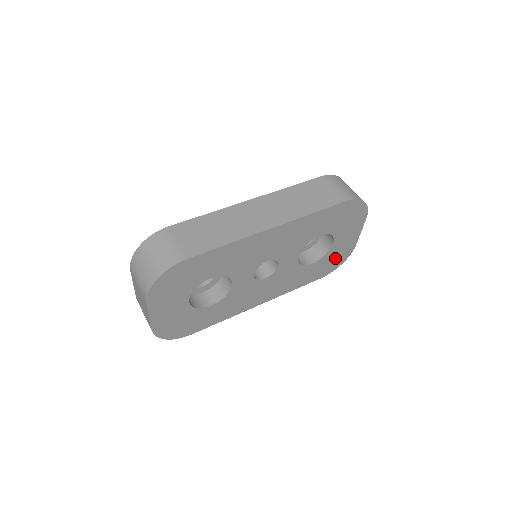
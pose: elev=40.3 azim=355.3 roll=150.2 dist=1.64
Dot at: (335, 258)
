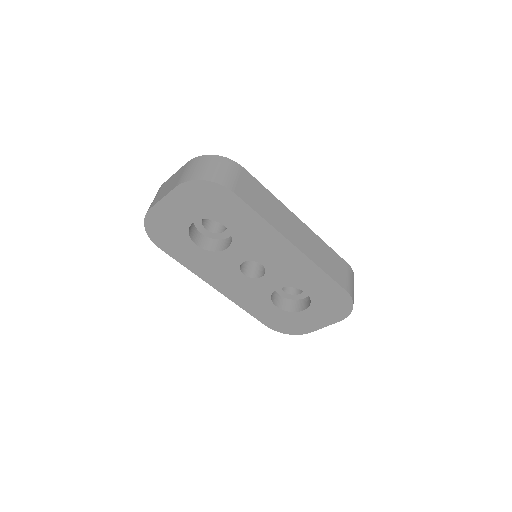
Dot at: (290, 323)
